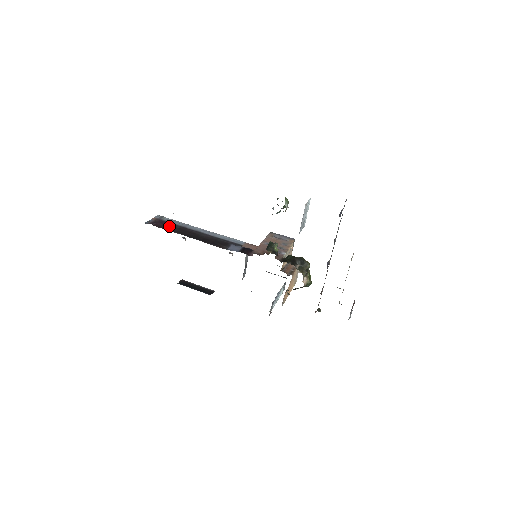
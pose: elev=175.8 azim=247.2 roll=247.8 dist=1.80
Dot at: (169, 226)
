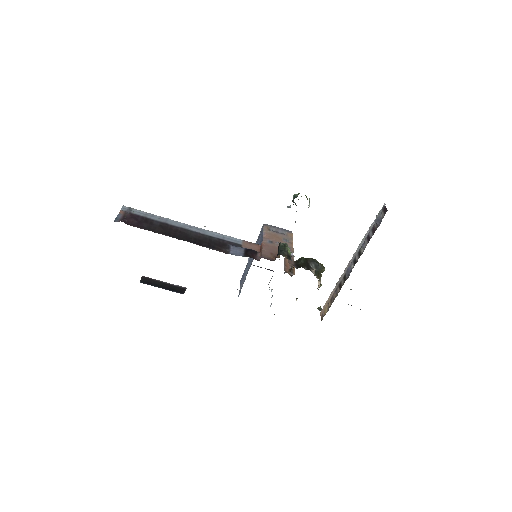
Dot at: (146, 223)
